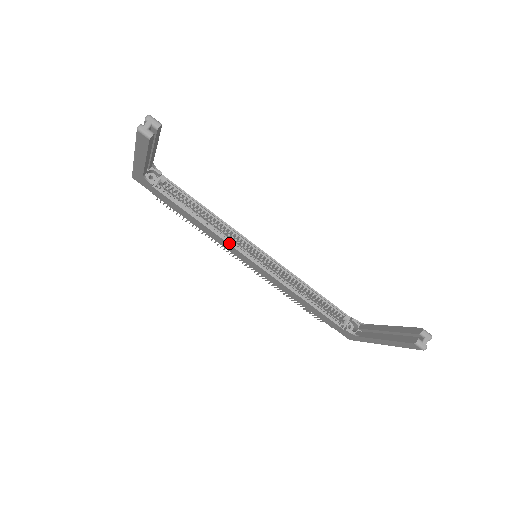
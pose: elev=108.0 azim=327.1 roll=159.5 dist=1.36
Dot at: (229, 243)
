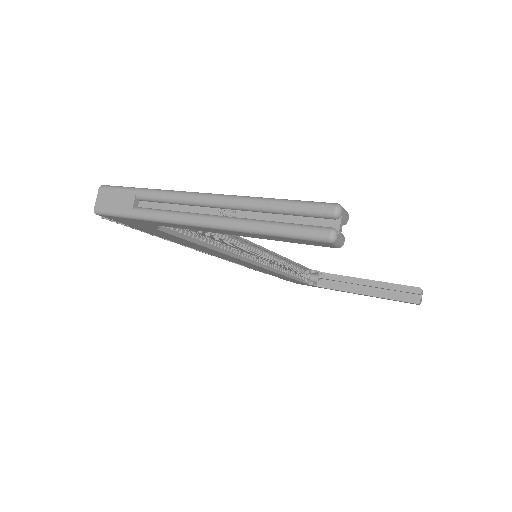
Dot at: (237, 257)
